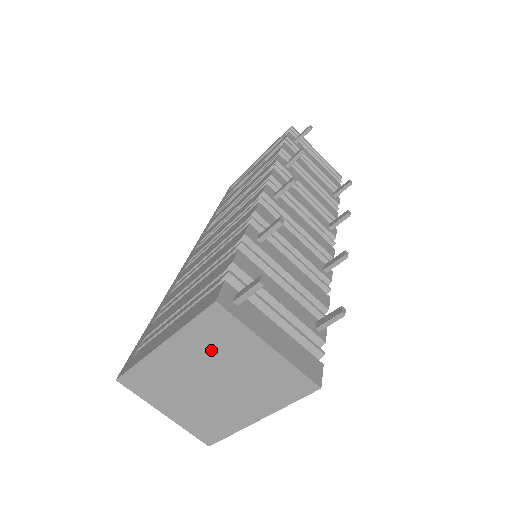
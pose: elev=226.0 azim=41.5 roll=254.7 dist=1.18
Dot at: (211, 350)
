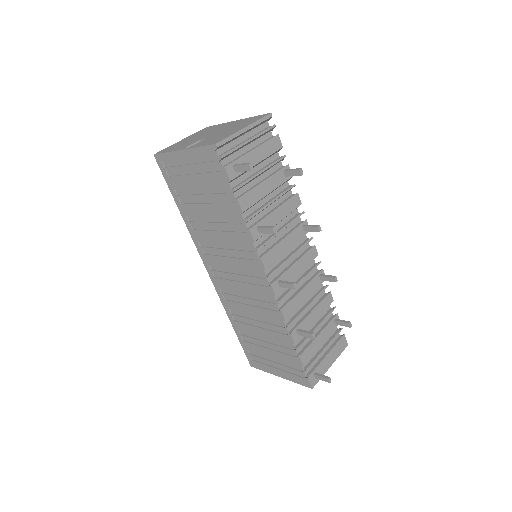
Dot at: occluded
